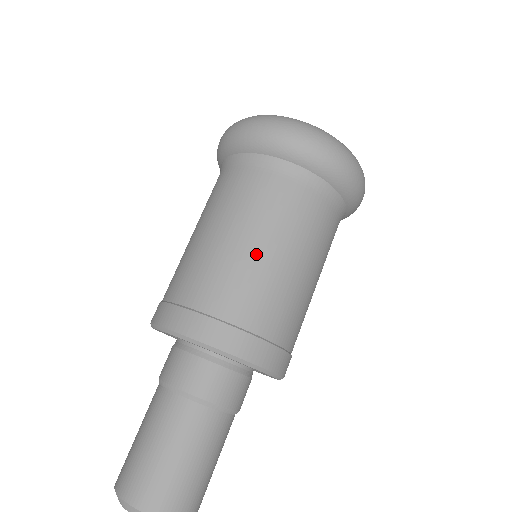
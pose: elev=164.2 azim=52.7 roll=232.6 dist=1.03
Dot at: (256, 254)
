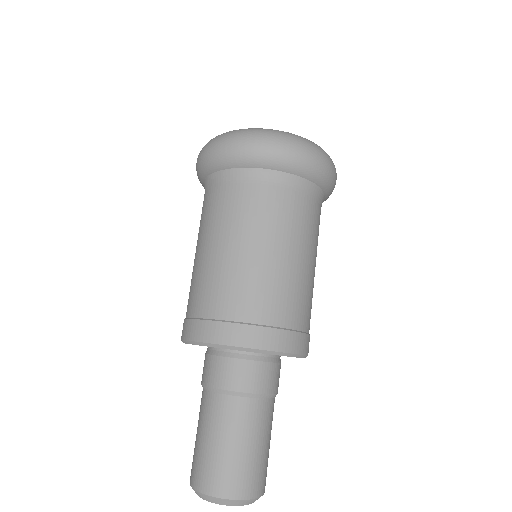
Dot at: (308, 270)
